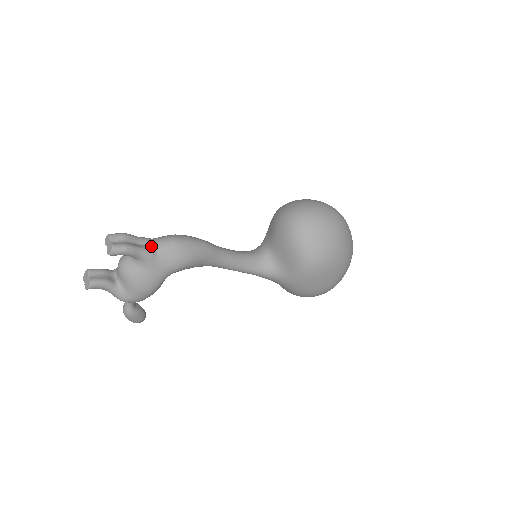
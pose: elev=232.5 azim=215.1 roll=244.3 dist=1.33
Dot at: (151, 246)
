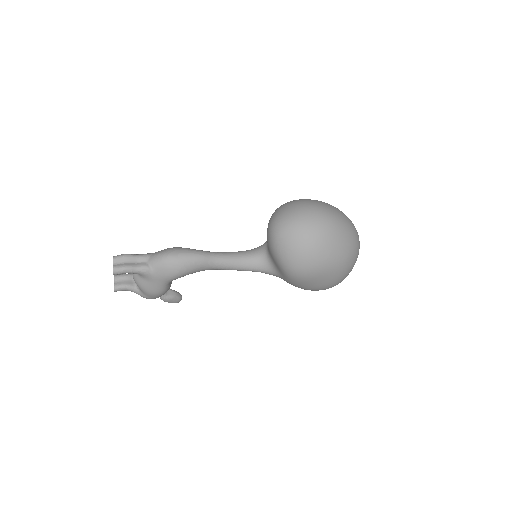
Dot at: (147, 263)
